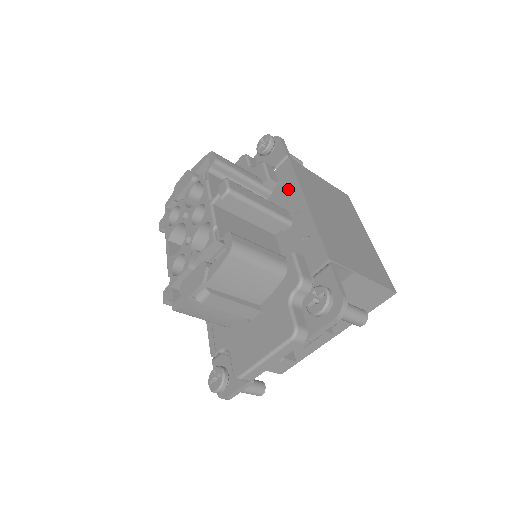
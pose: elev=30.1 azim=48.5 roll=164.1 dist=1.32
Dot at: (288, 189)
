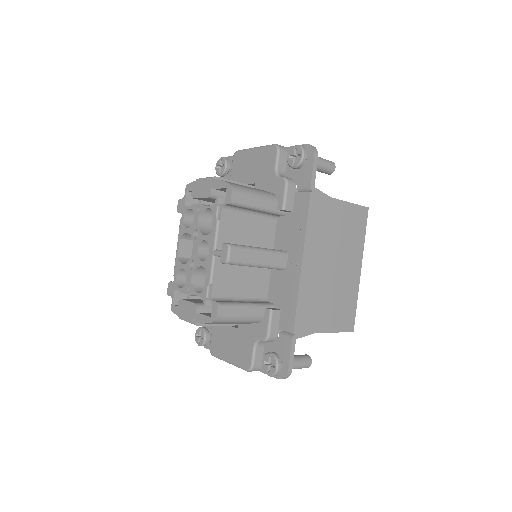
Dot at: (296, 230)
